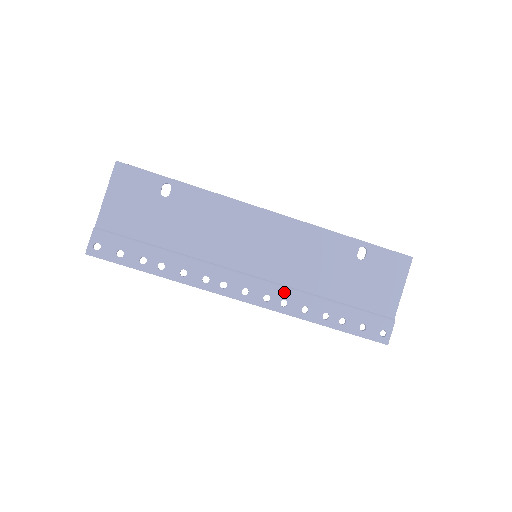
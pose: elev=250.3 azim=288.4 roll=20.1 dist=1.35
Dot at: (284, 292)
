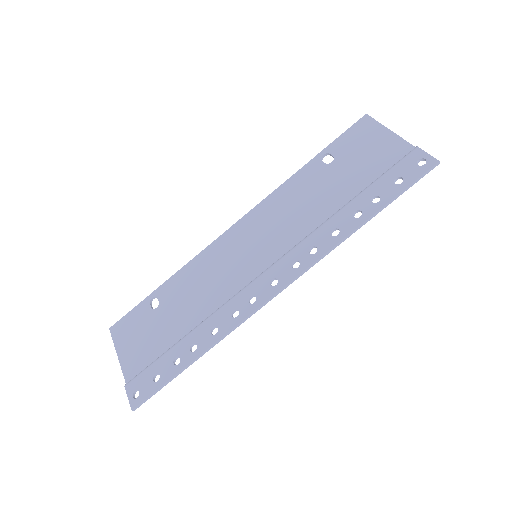
Dot at: (303, 245)
